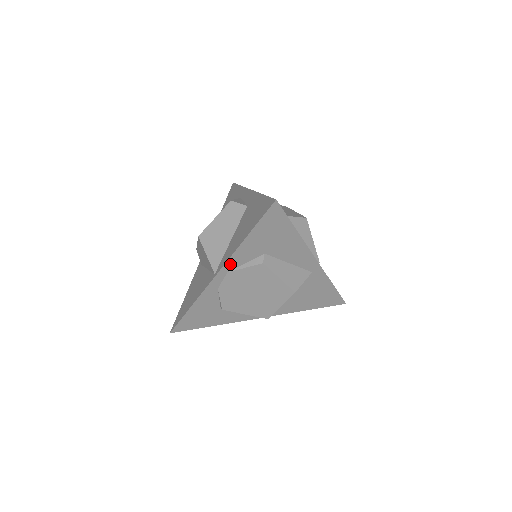
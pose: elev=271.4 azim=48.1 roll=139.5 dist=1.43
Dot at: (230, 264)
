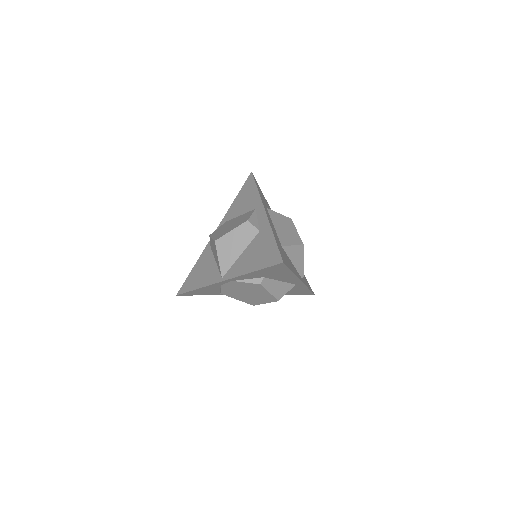
Dot at: (236, 278)
